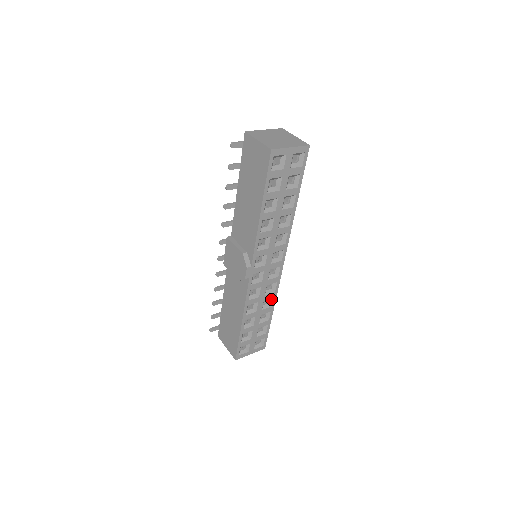
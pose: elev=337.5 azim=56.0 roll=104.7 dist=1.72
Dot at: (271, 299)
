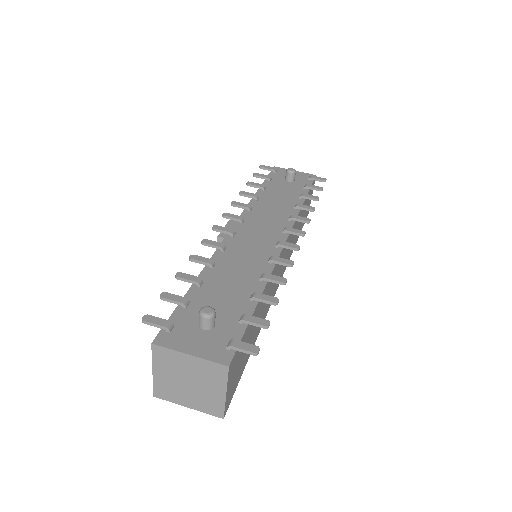
Dot at: occluded
